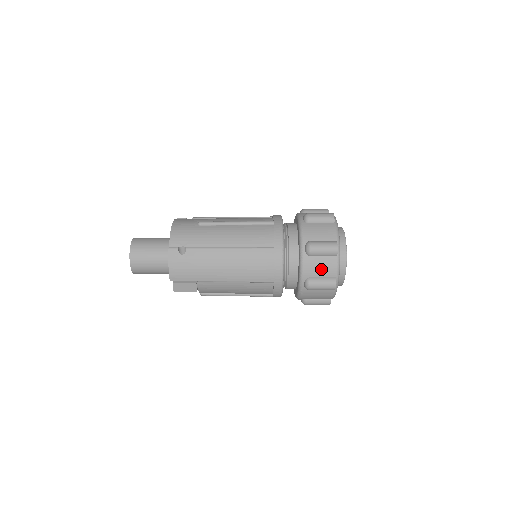
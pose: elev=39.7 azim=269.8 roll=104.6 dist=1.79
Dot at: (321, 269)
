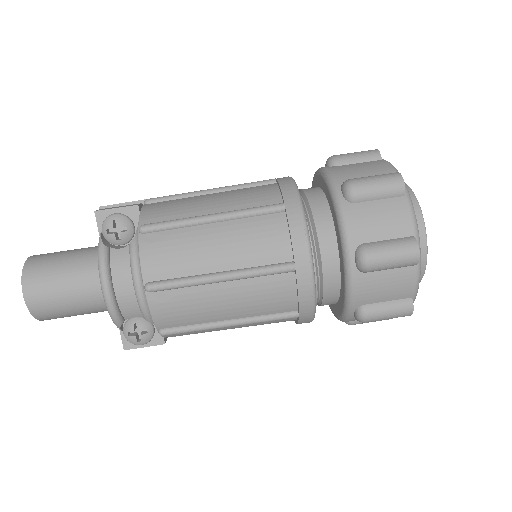
Dot at: occluded
